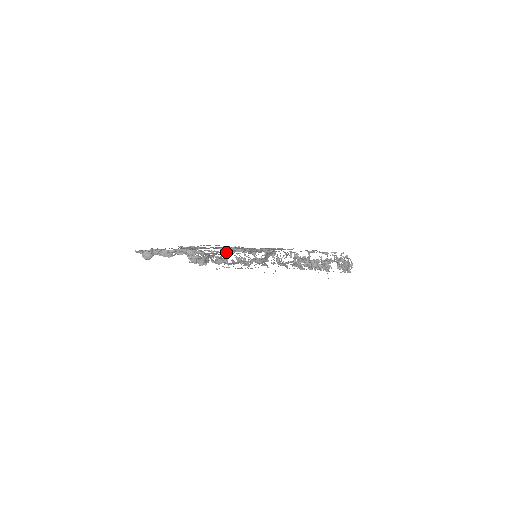
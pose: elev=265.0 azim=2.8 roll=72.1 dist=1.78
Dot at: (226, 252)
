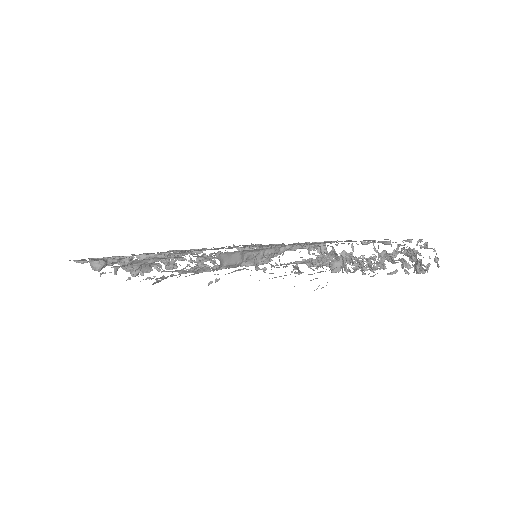
Dot at: occluded
